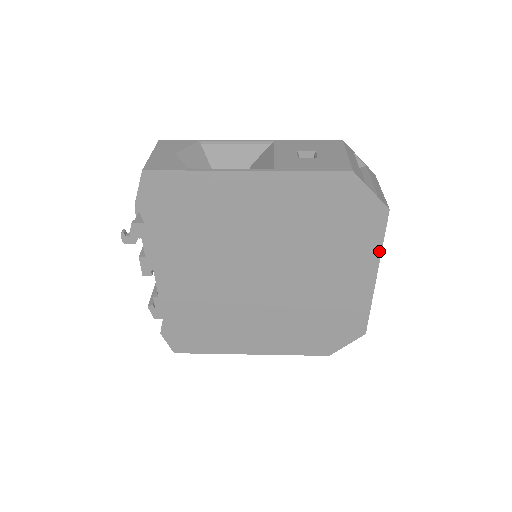
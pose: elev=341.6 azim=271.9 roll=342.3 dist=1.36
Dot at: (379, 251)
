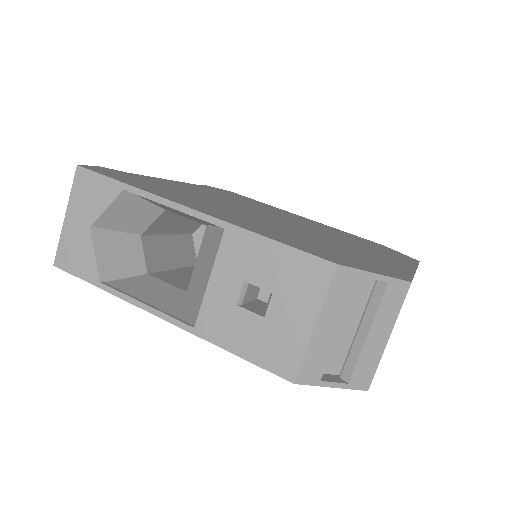
Dot at: occluded
